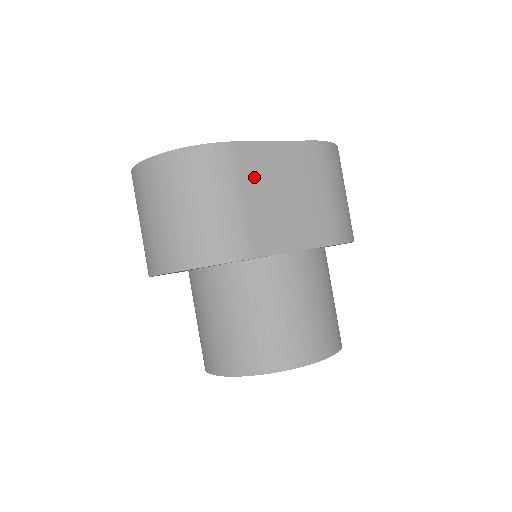
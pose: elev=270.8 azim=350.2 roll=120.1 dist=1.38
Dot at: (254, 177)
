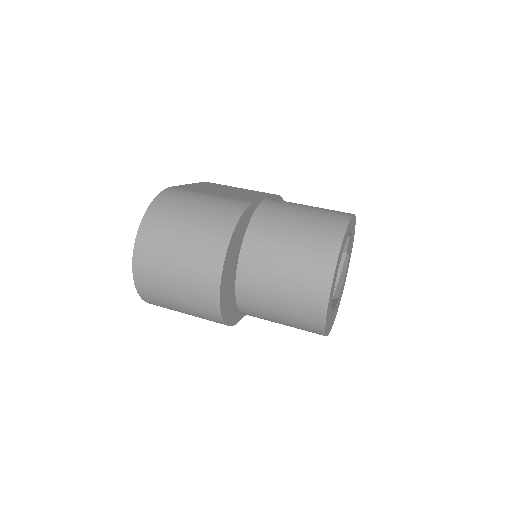
Dot at: occluded
